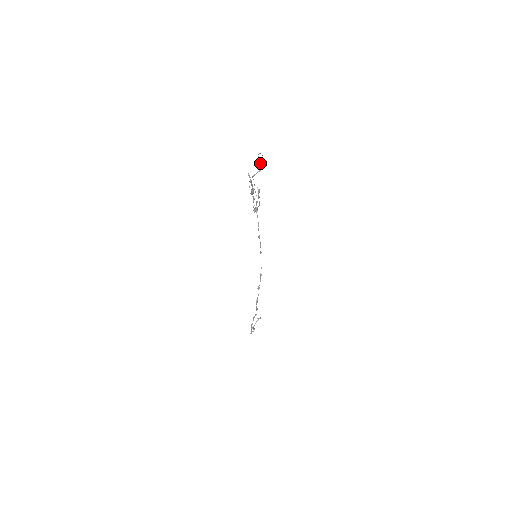
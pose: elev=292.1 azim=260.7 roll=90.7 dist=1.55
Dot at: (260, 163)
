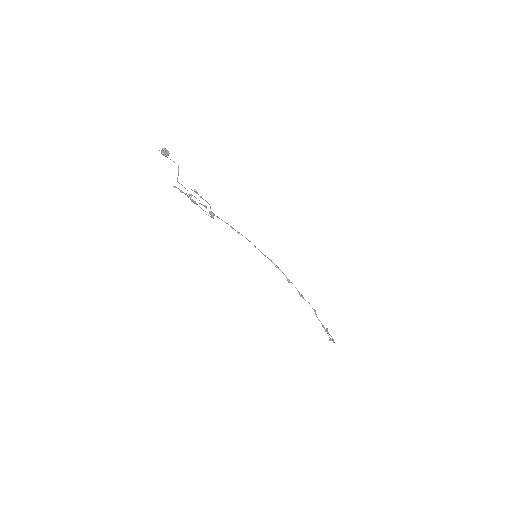
Dot at: (166, 150)
